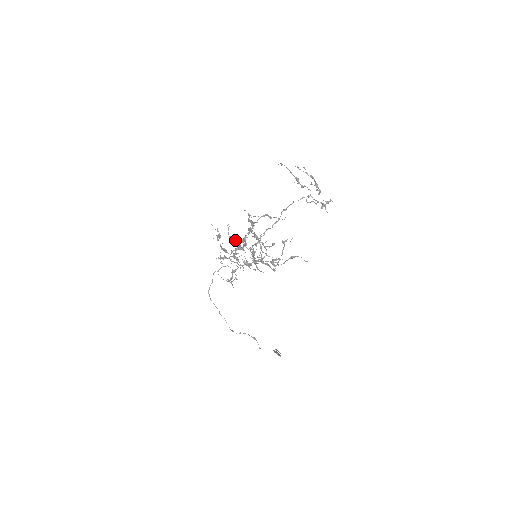
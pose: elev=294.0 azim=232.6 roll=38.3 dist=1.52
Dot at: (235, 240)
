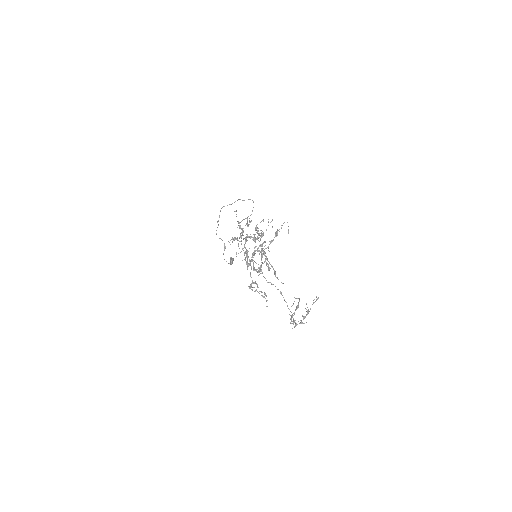
Dot at: (257, 232)
